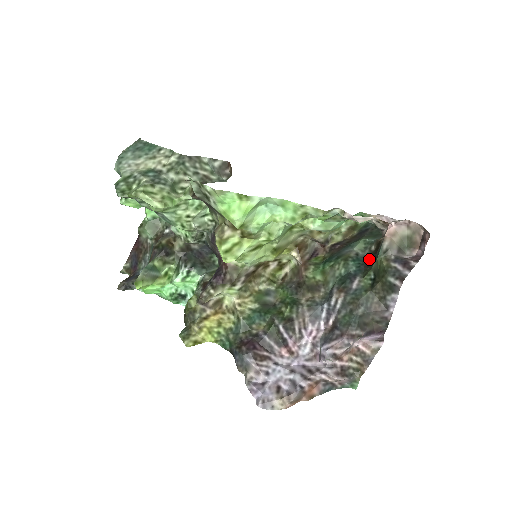
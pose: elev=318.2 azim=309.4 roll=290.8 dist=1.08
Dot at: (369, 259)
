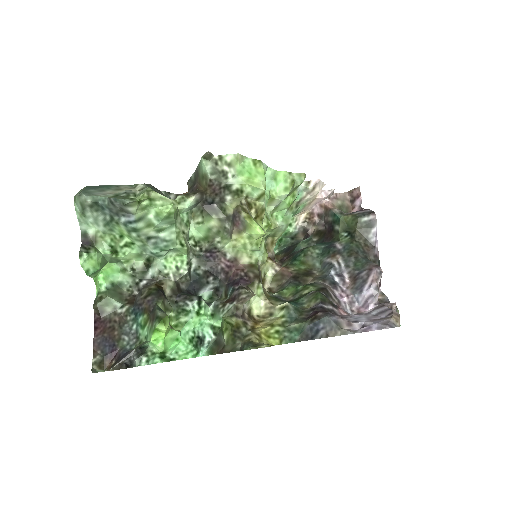
Dot at: (325, 237)
